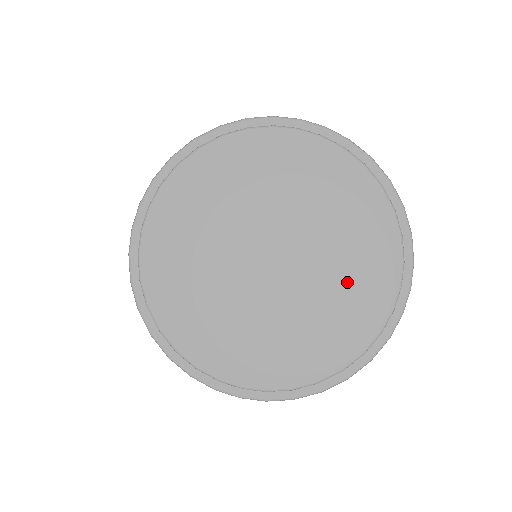
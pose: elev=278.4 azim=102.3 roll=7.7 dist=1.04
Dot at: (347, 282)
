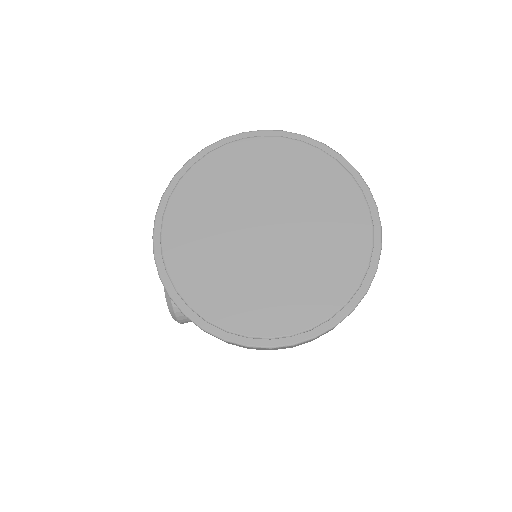
Dot at: (330, 222)
